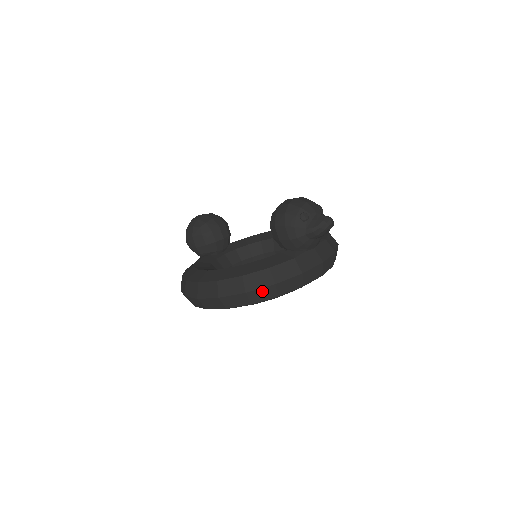
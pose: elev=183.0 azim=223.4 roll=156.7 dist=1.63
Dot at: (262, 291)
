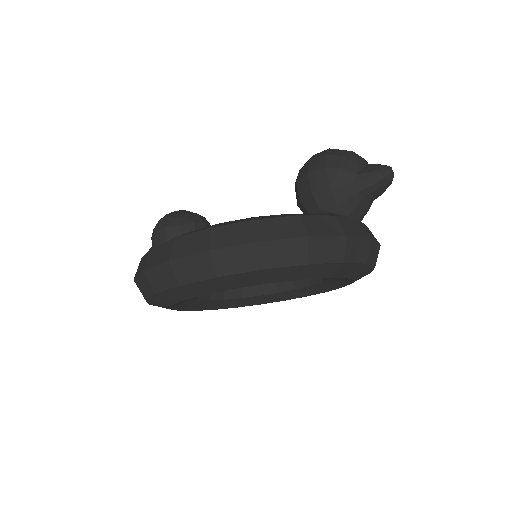
Dot at: (285, 245)
